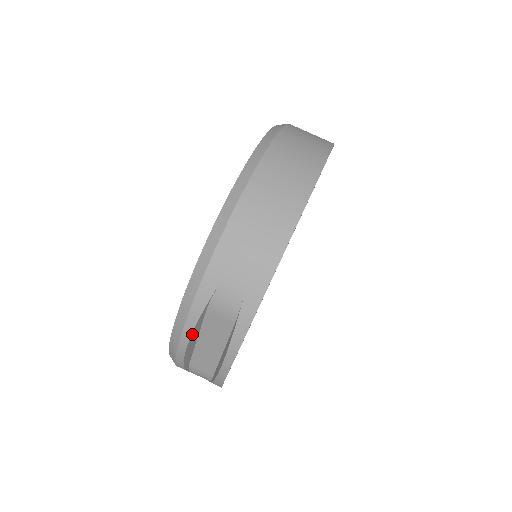
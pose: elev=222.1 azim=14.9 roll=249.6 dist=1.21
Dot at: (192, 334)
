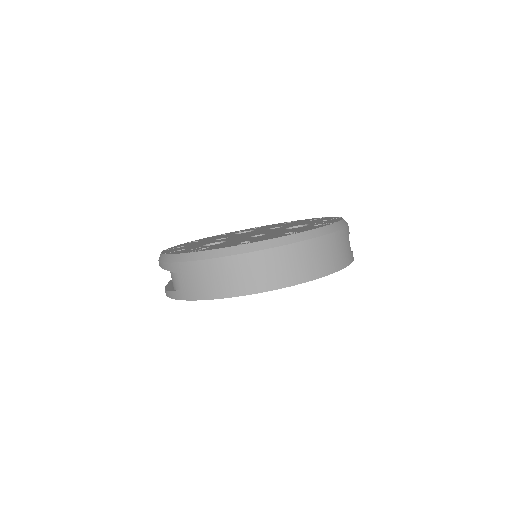
Dot at: occluded
